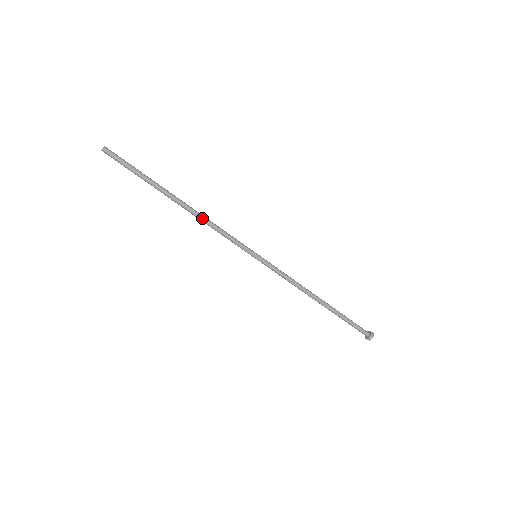
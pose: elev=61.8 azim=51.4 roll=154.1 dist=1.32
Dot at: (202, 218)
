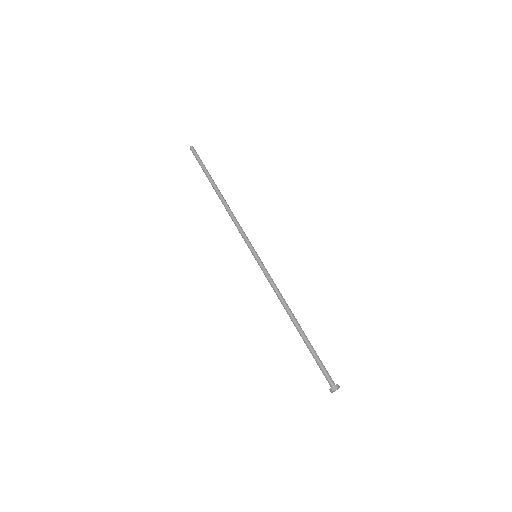
Dot at: occluded
